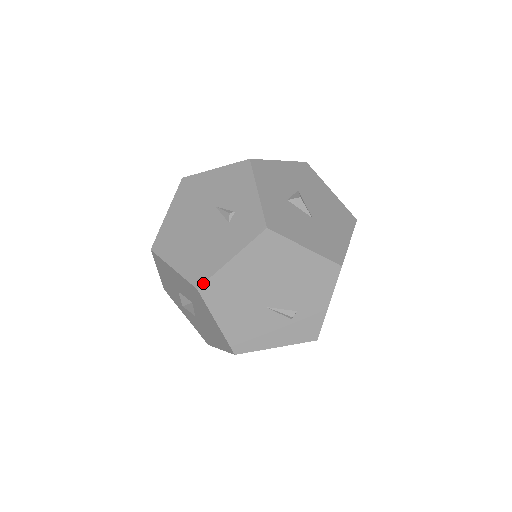
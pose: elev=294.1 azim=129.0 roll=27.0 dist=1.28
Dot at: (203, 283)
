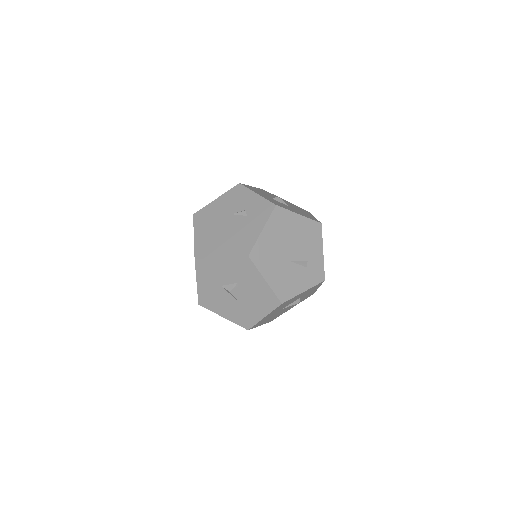
Dot at: (251, 251)
